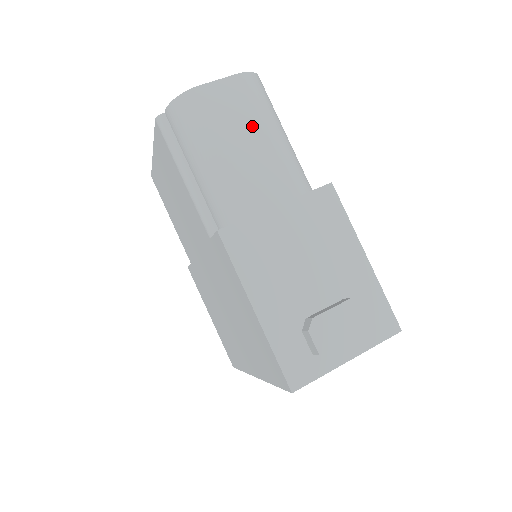
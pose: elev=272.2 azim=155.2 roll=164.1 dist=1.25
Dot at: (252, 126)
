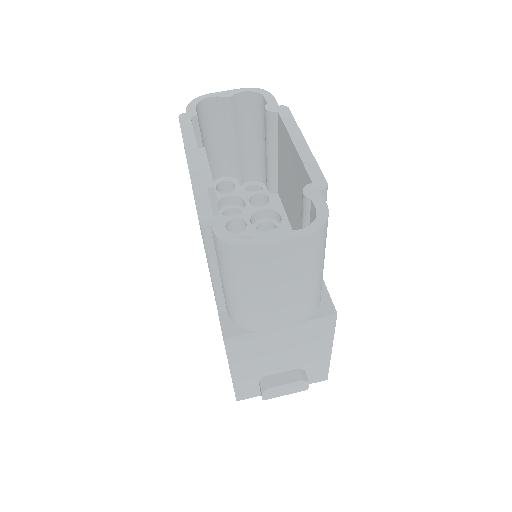
Dot at: (292, 278)
